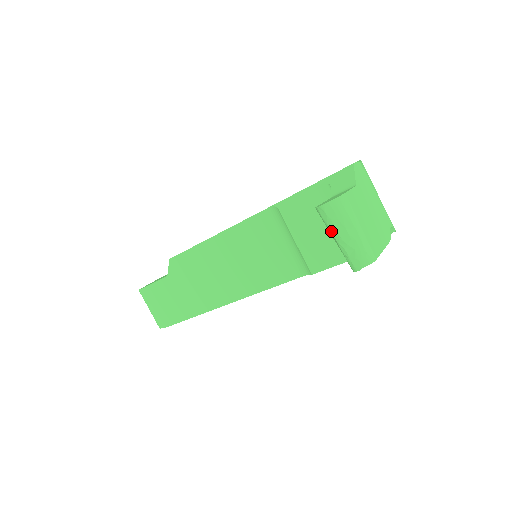
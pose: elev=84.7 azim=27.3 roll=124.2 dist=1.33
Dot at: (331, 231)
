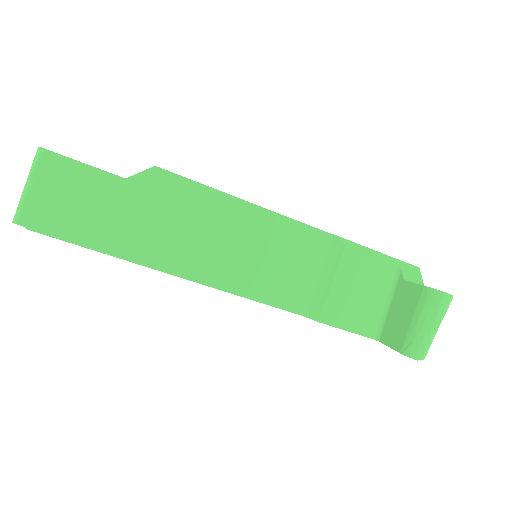
Dot at: (428, 315)
